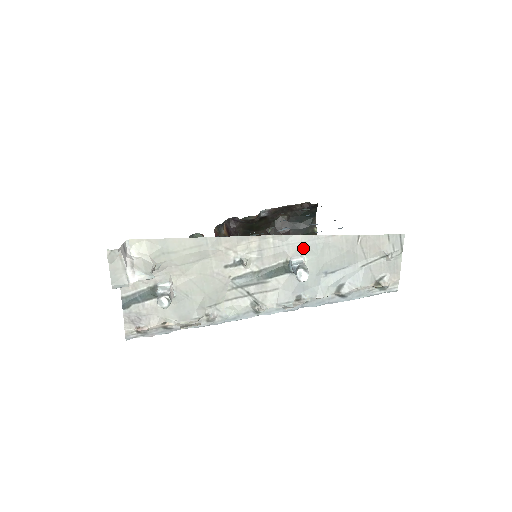
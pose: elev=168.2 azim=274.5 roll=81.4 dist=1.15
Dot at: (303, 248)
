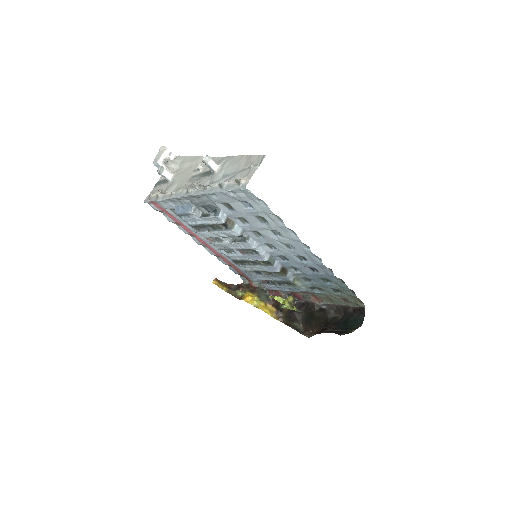
Dot at: (223, 161)
